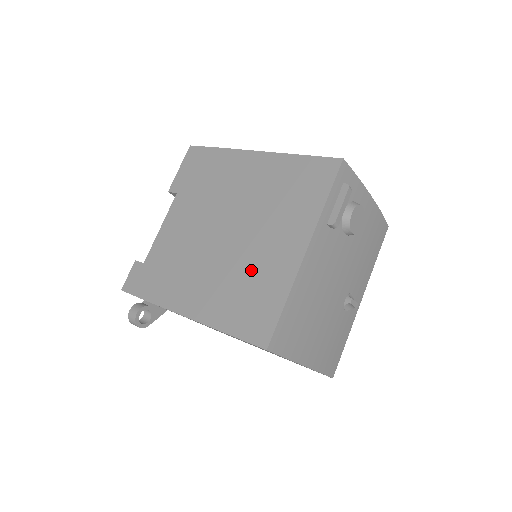
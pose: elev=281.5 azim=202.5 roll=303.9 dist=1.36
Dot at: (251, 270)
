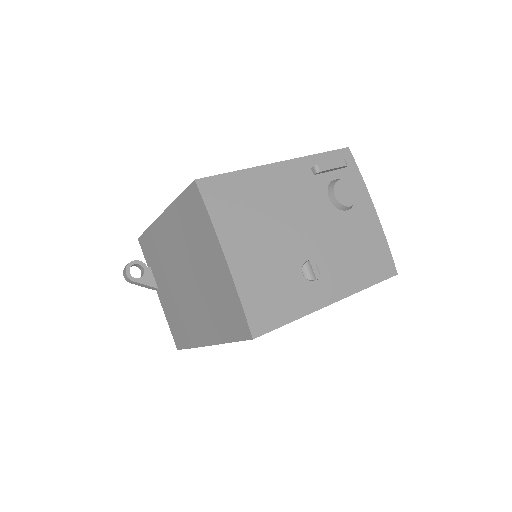
Dot at: occluded
